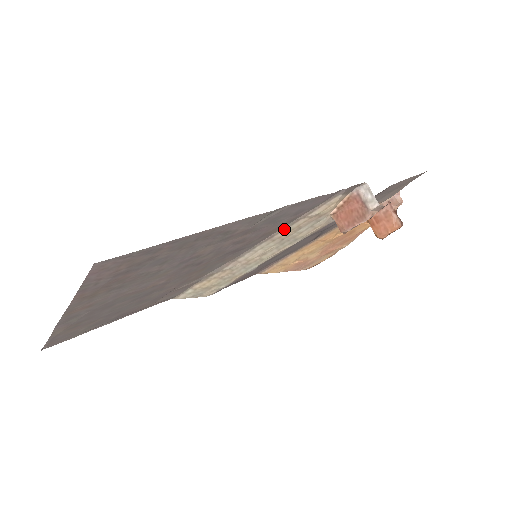
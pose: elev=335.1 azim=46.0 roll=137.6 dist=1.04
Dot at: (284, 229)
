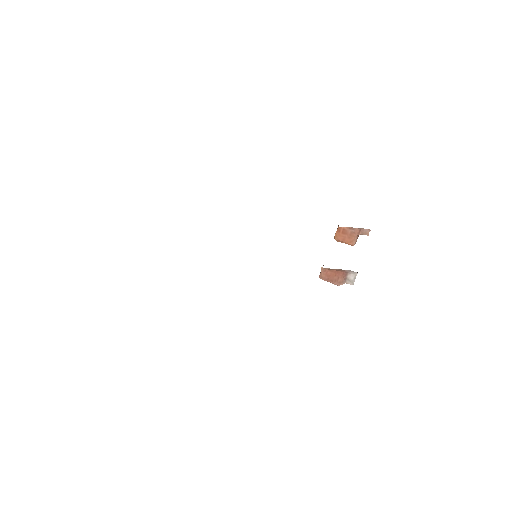
Dot at: occluded
